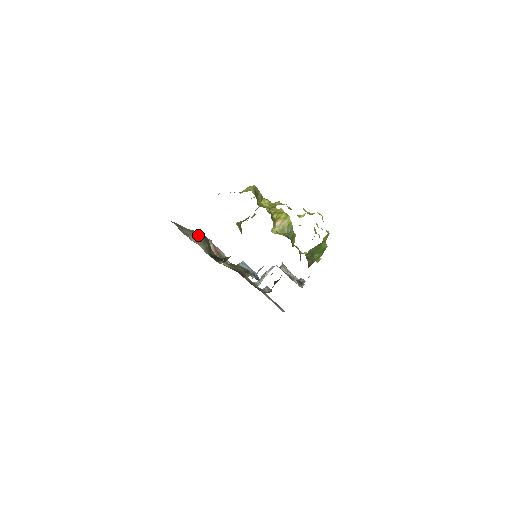
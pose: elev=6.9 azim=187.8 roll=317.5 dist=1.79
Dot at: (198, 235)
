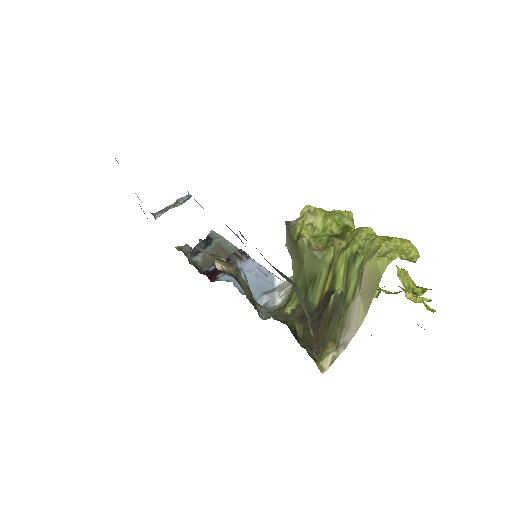
Dot at: (303, 303)
